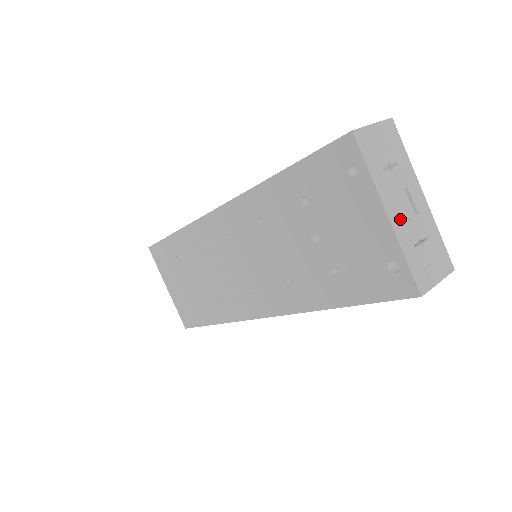
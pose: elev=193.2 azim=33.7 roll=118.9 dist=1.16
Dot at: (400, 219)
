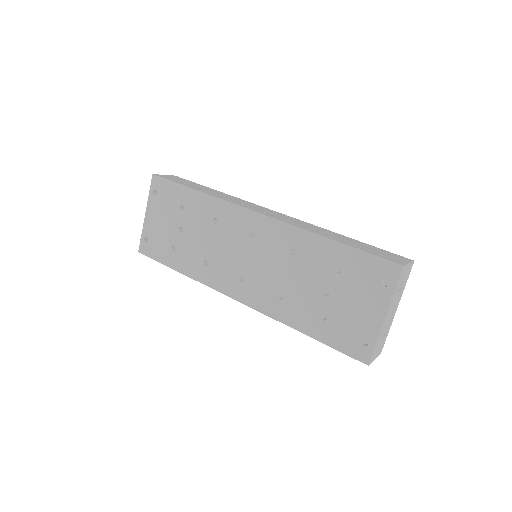
Dot at: (386, 321)
